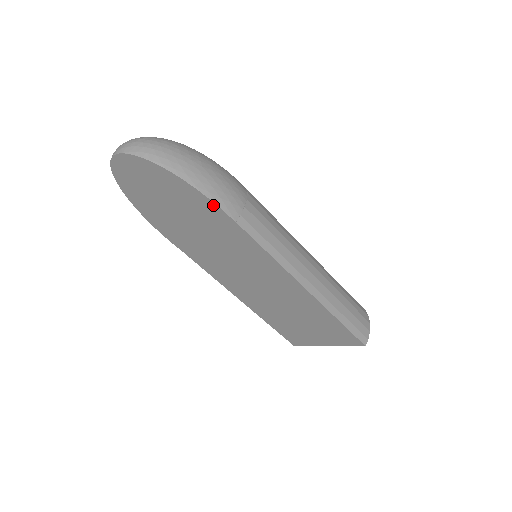
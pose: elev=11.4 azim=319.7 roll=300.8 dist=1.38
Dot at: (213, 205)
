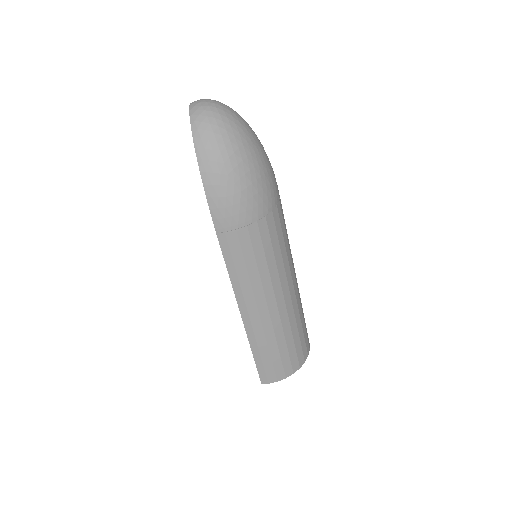
Dot at: (210, 208)
